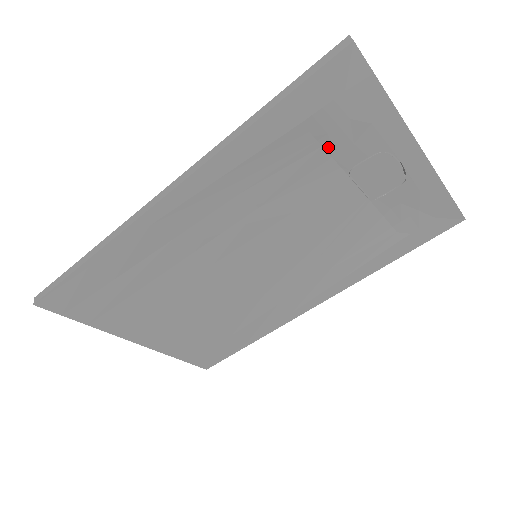
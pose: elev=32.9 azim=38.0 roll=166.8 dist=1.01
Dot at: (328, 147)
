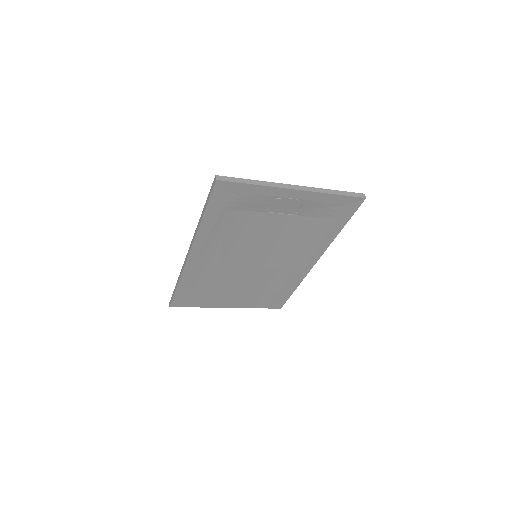
Dot at: (246, 209)
